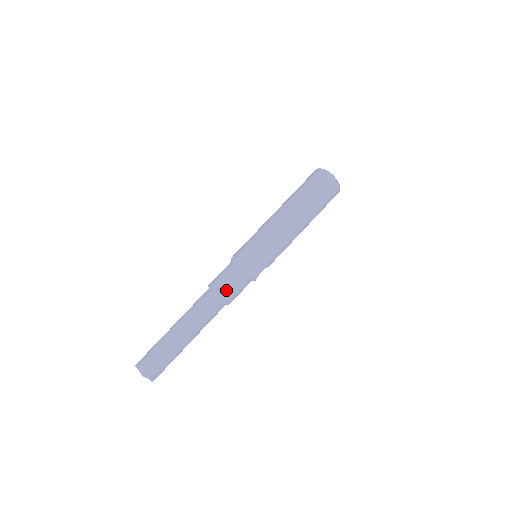
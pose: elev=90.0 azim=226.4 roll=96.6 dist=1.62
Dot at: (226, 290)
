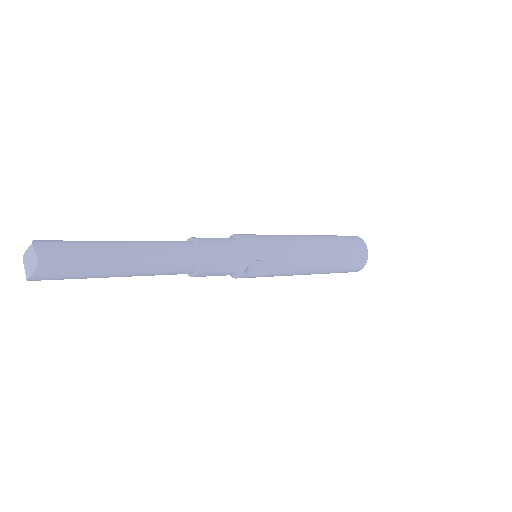
Dot at: (210, 243)
